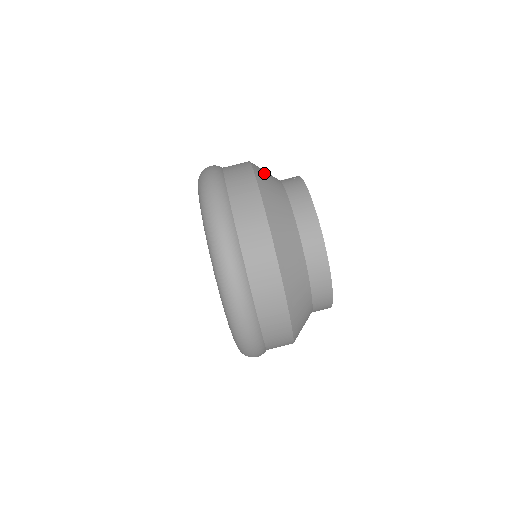
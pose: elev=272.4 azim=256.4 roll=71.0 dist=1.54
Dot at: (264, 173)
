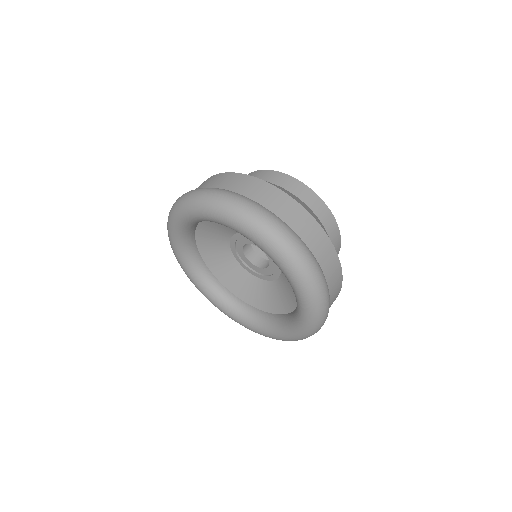
Dot at: occluded
